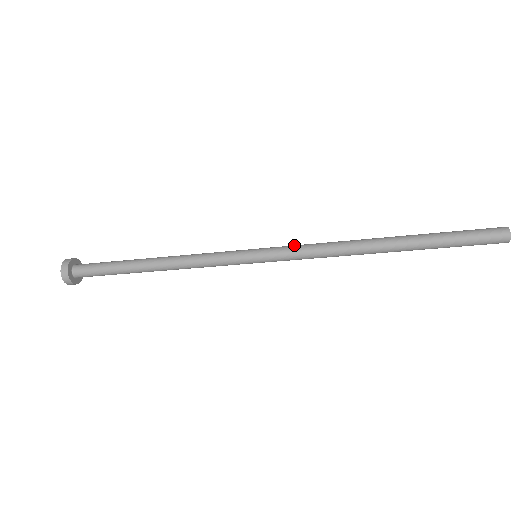
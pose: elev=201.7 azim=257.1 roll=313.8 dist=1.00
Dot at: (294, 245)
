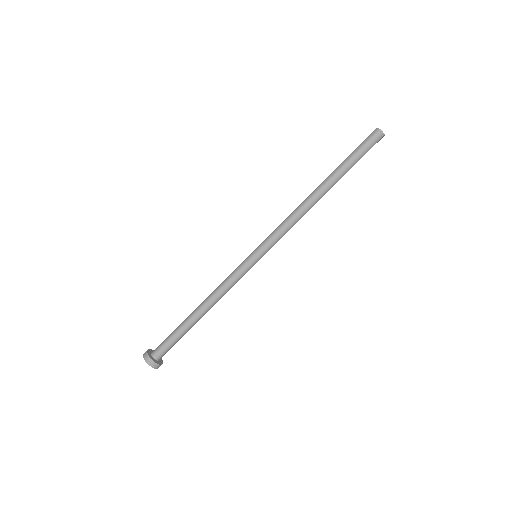
Dot at: (272, 232)
